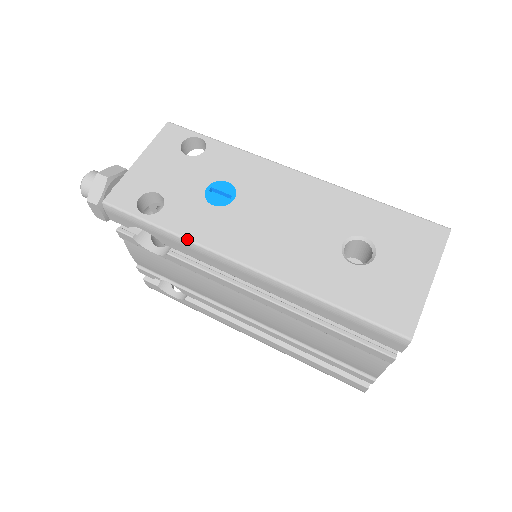
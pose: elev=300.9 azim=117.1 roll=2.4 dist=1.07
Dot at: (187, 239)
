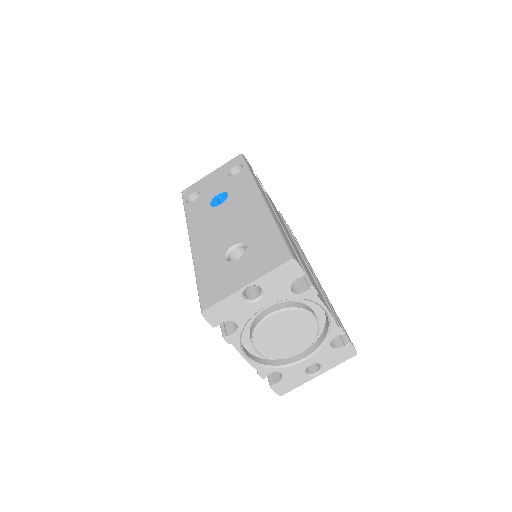
Dot at: (186, 219)
